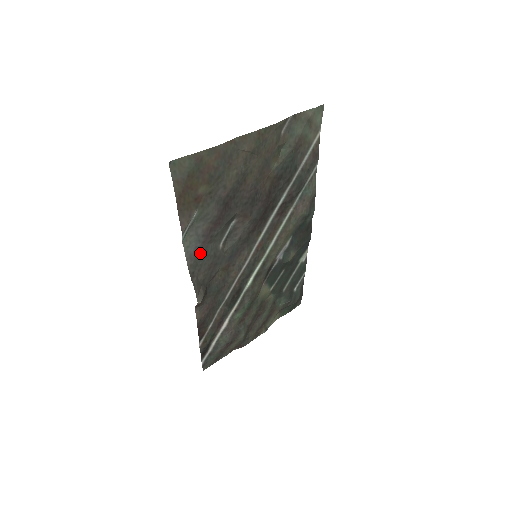
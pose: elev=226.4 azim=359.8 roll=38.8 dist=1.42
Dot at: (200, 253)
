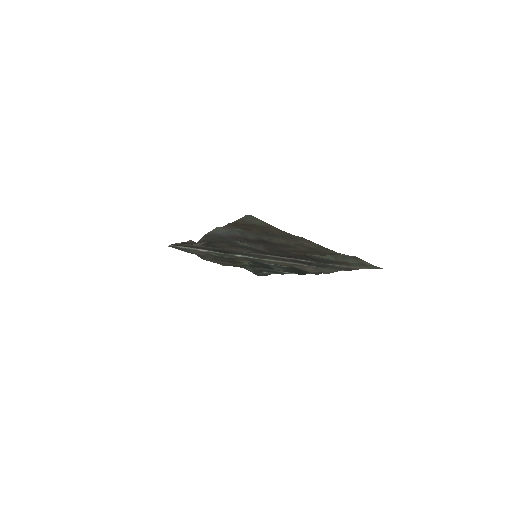
Dot at: (221, 236)
